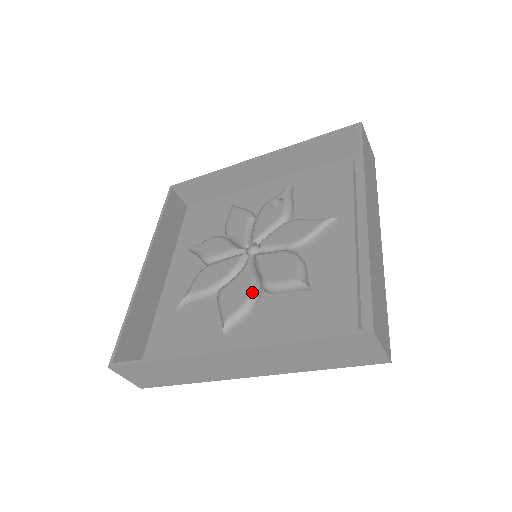
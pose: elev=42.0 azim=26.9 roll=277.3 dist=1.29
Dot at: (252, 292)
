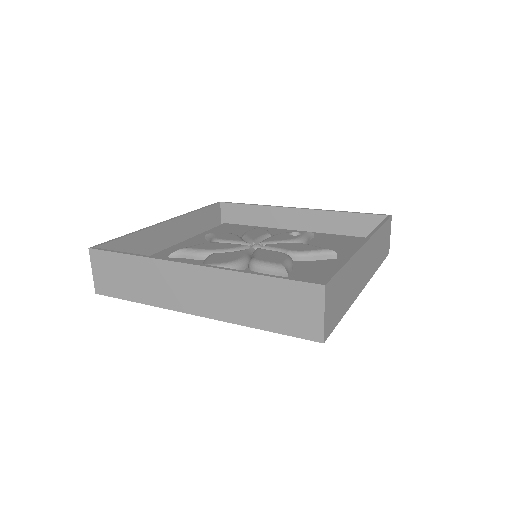
Dot at: (239, 260)
